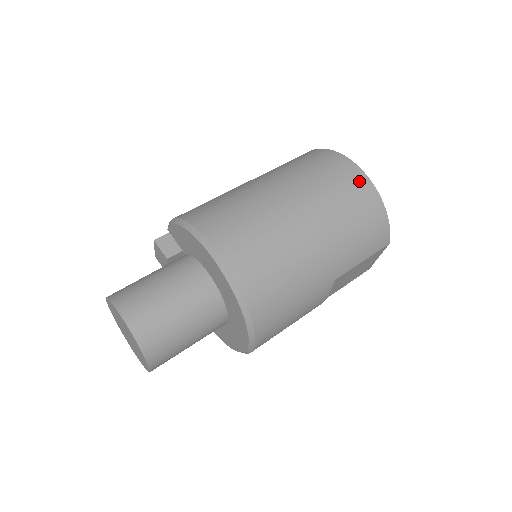
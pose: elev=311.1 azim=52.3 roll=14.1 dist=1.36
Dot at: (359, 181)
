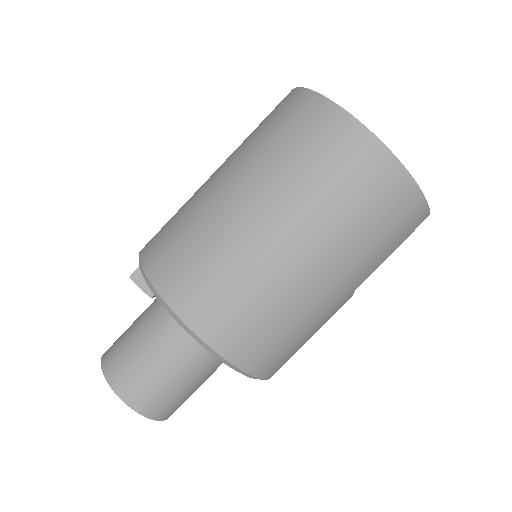
Dot at: (374, 161)
